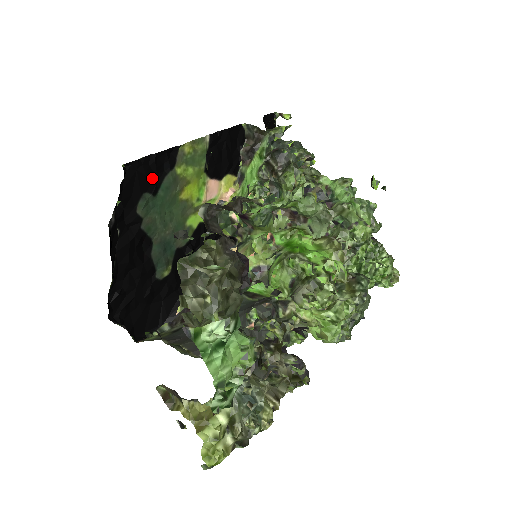
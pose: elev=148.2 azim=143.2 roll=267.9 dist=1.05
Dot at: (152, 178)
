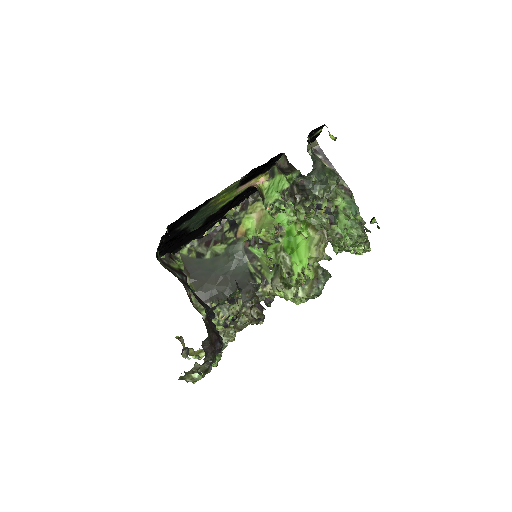
Dot at: (190, 215)
